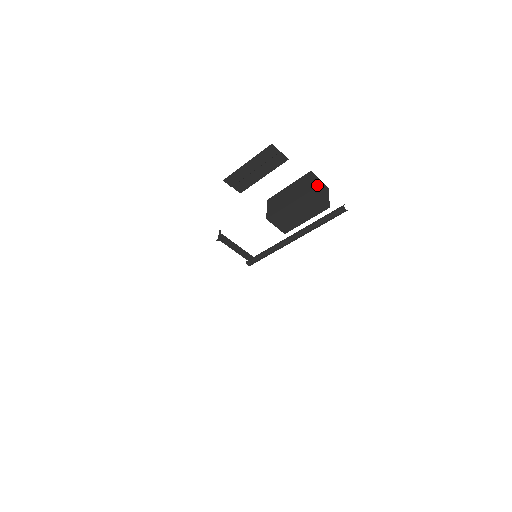
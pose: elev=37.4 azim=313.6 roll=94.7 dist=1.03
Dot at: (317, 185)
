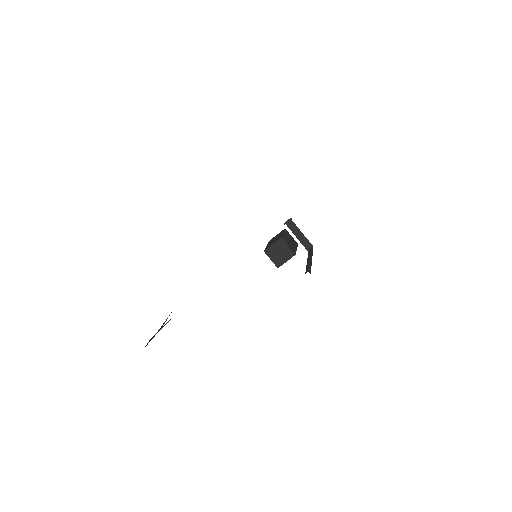
Dot at: (278, 249)
